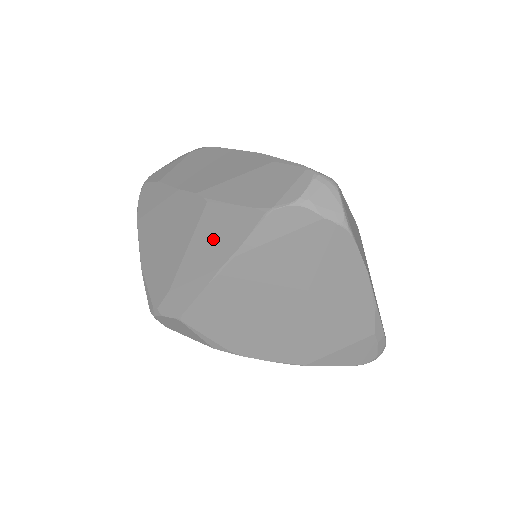
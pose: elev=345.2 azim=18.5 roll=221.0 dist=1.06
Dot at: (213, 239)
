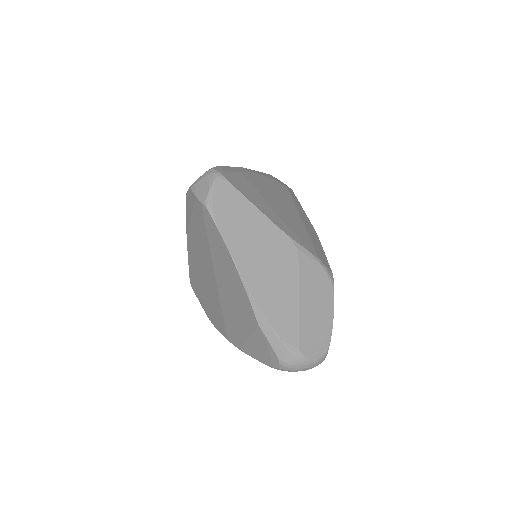
Dot at: occluded
